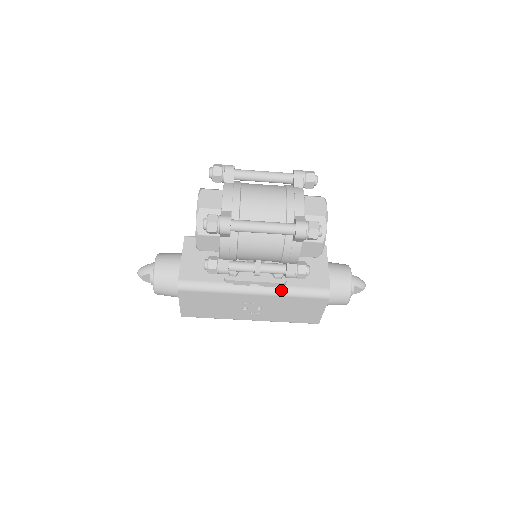
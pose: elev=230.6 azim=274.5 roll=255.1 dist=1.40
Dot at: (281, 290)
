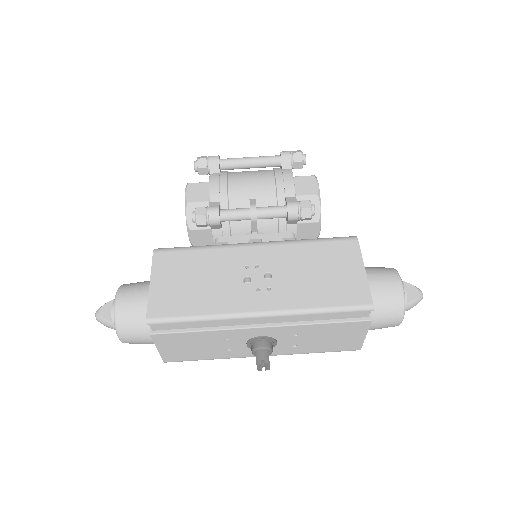
Dot at: (290, 240)
